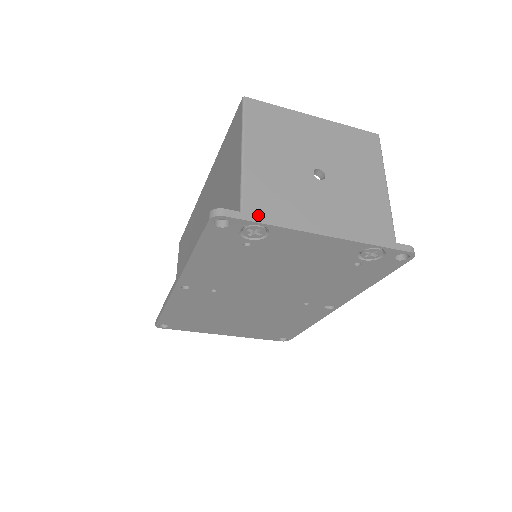
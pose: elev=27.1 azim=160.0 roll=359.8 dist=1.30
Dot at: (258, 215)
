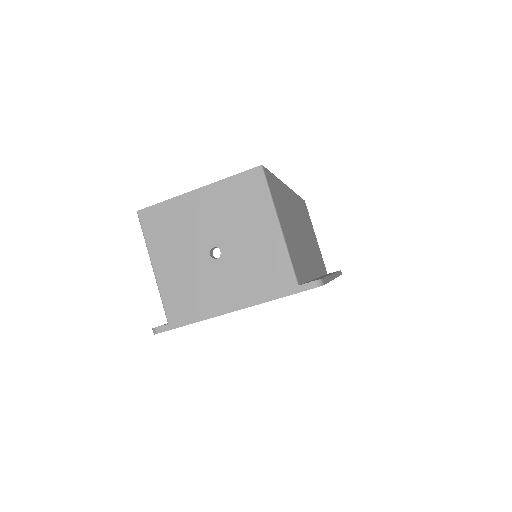
Dot at: (180, 320)
